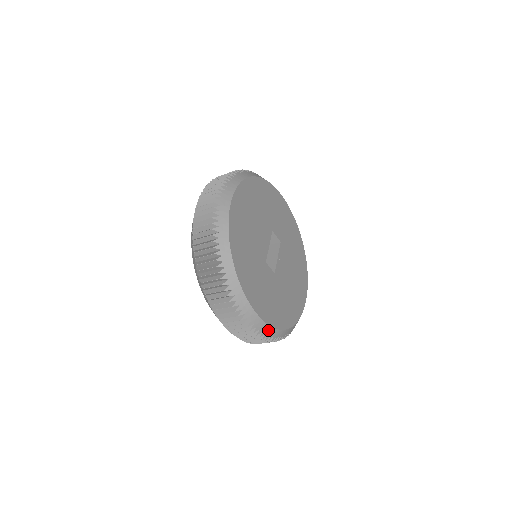
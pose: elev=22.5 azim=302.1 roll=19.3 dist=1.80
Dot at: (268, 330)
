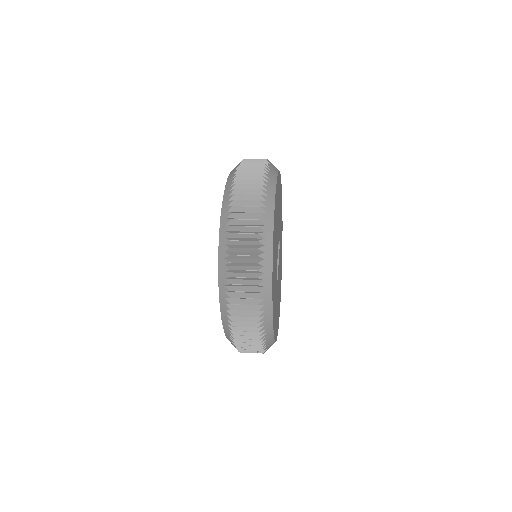
Dot at: (270, 343)
